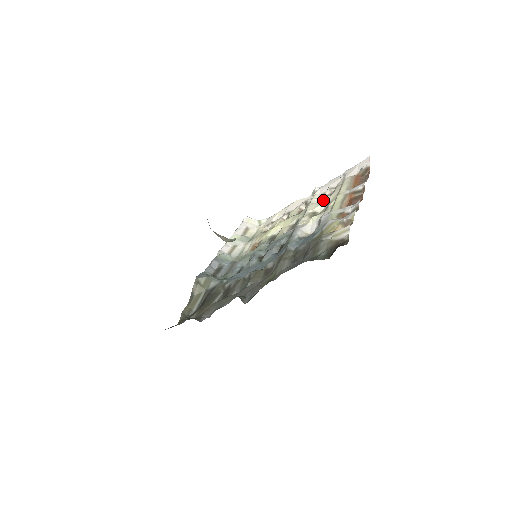
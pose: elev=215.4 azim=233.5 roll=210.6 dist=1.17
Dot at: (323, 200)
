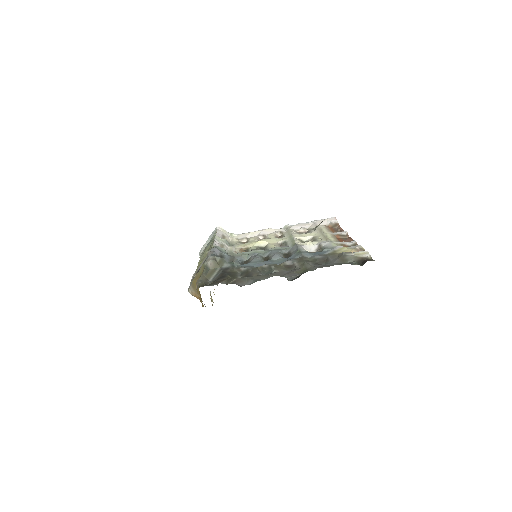
Dot at: (305, 234)
